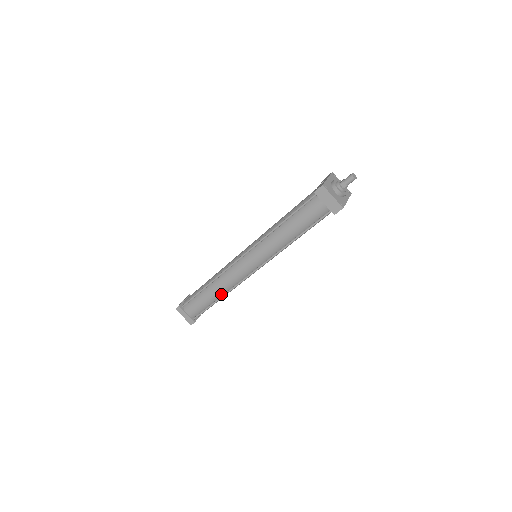
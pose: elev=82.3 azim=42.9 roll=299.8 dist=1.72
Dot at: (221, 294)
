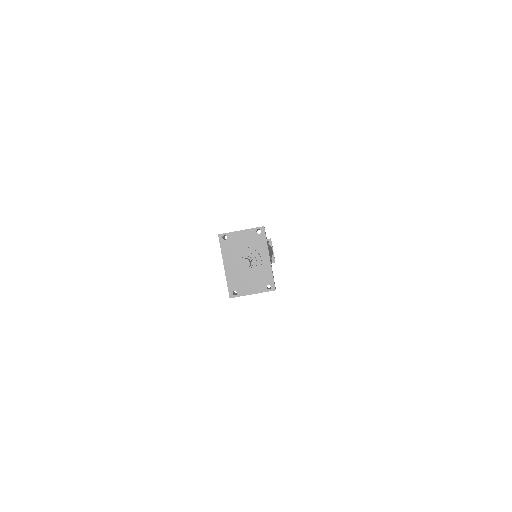
Dot at: occluded
